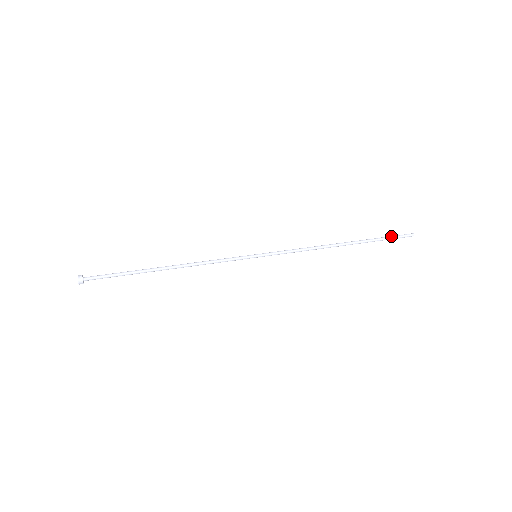
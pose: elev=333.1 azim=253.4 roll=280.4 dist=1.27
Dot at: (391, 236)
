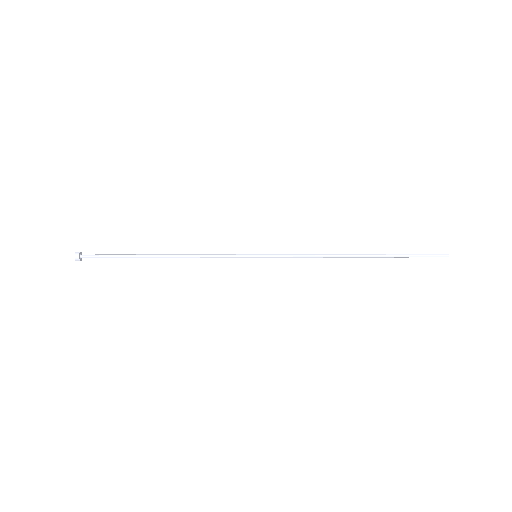
Dot at: (419, 254)
